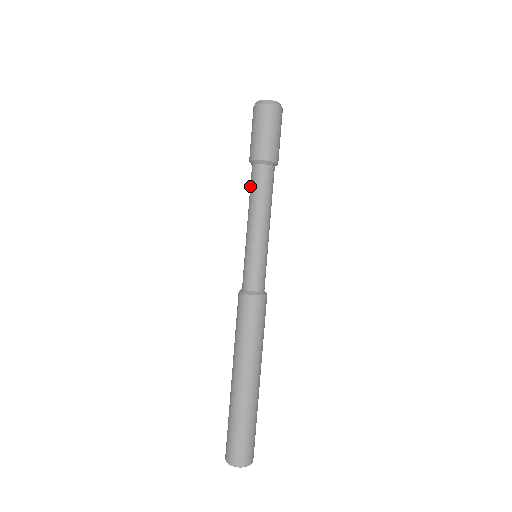
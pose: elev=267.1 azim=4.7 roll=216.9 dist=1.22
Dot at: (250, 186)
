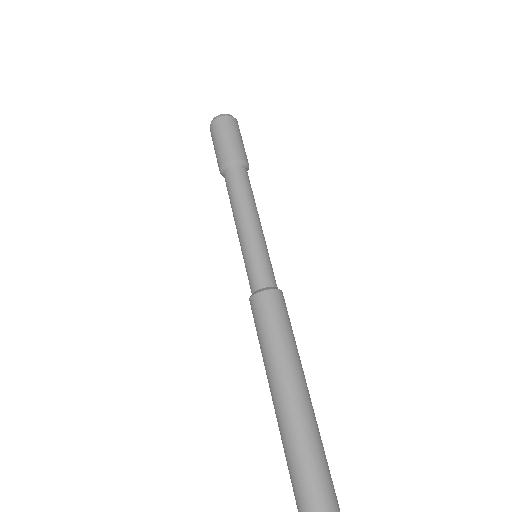
Dot at: occluded
